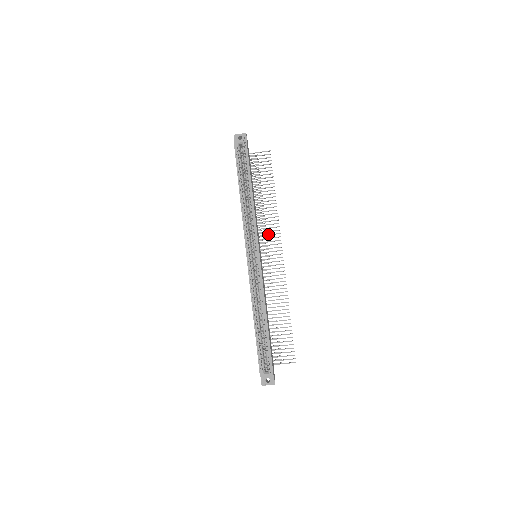
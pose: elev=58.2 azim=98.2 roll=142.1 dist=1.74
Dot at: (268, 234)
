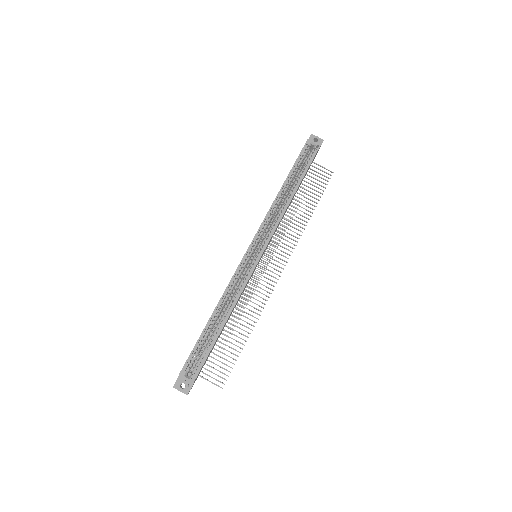
Dot at: occluded
